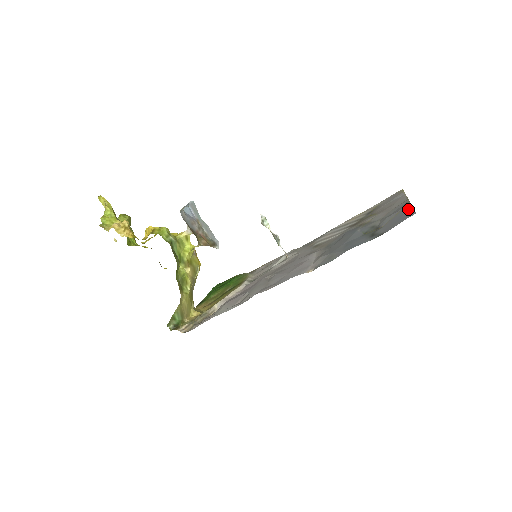
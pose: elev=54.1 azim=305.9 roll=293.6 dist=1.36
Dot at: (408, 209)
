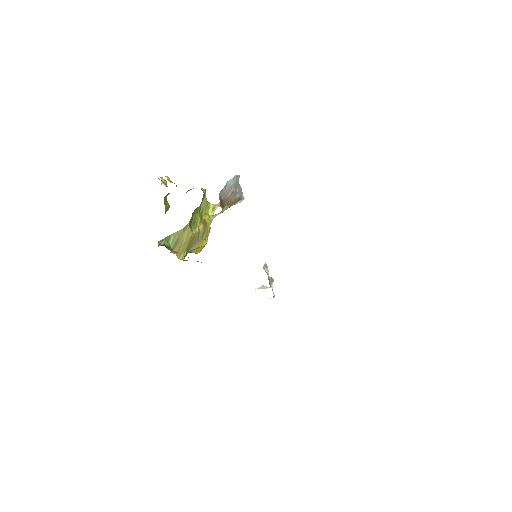
Dot at: occluded
